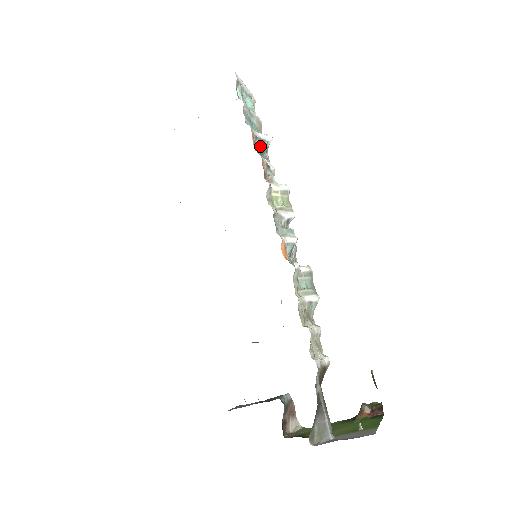
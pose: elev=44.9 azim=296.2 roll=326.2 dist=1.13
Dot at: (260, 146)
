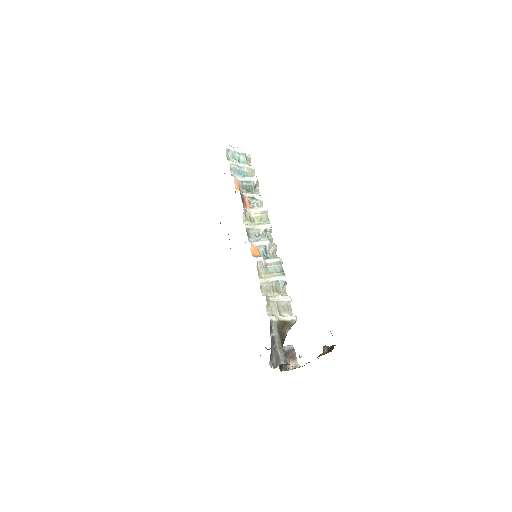
Dot at: (247, 186)
